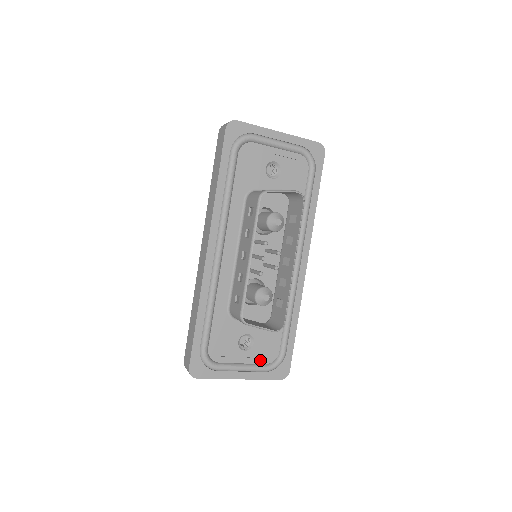
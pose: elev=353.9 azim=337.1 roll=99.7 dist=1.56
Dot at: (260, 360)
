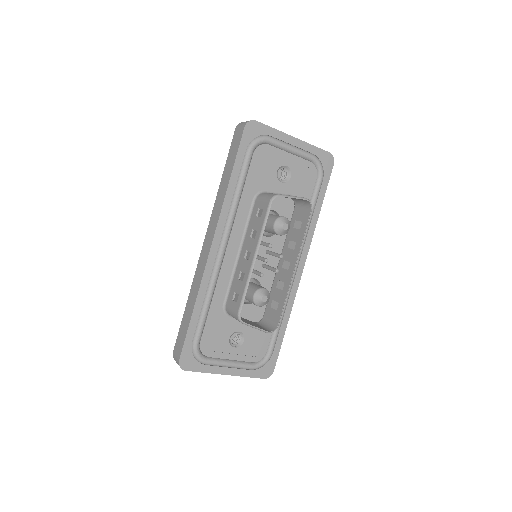
Dot at: (248, 358)
